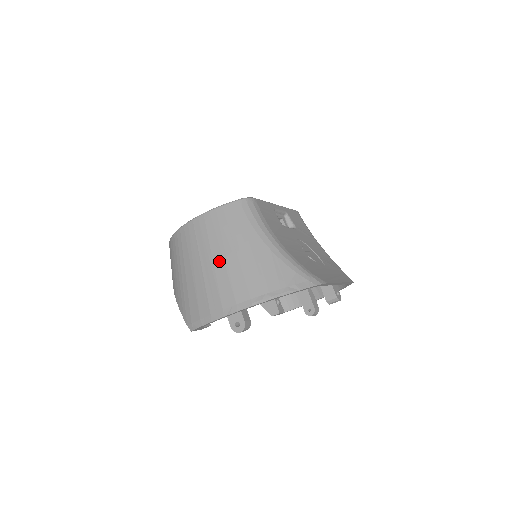
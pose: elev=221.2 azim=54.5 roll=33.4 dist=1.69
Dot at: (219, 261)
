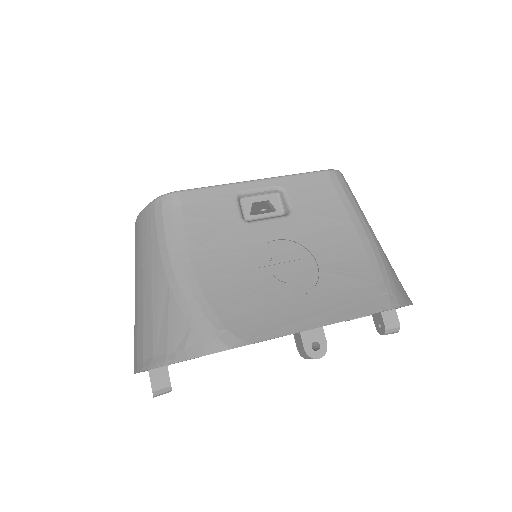
Dot at: (136, 294)
